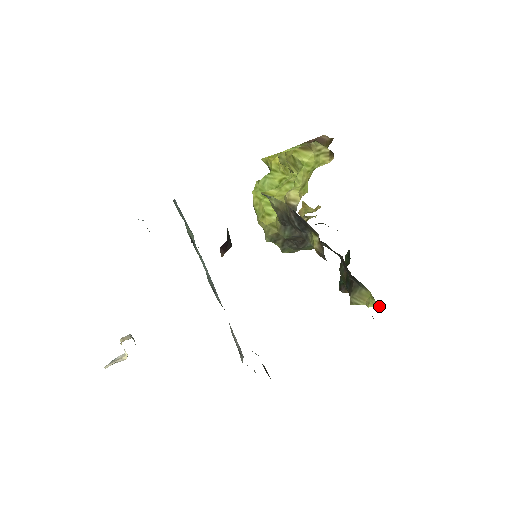
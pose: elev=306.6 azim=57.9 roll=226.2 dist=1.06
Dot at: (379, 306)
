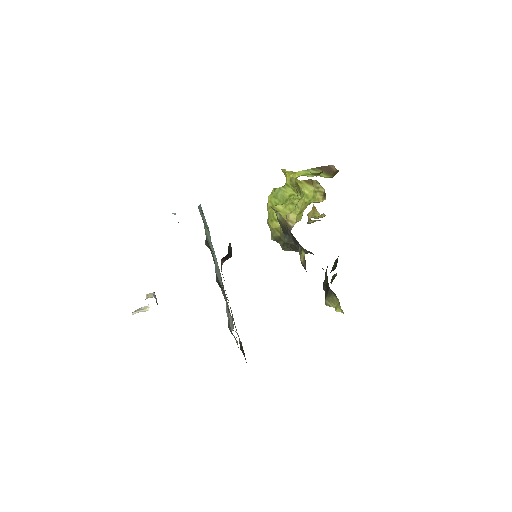
Dot at: (343, 313)
